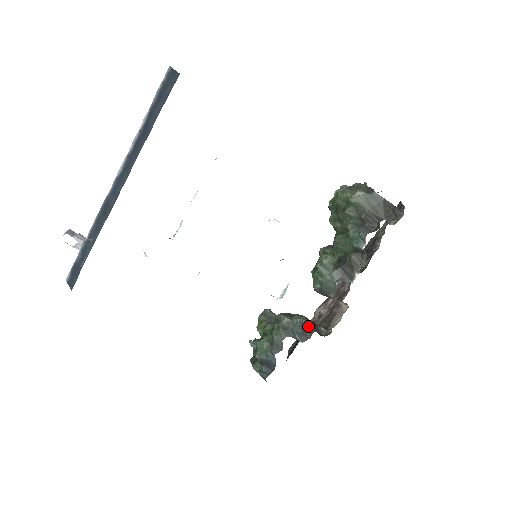
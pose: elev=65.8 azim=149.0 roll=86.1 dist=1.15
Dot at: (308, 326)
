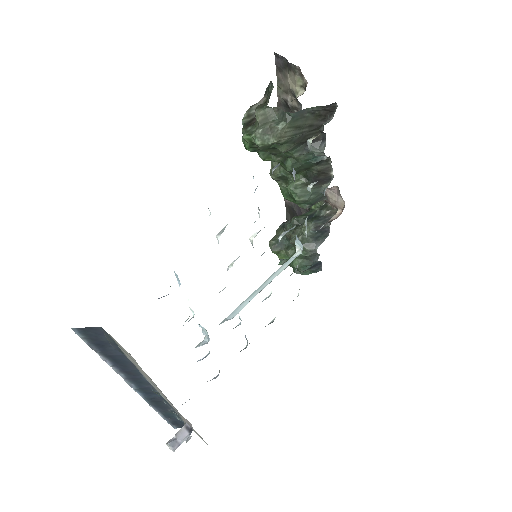
Dot at: (321, 226)
